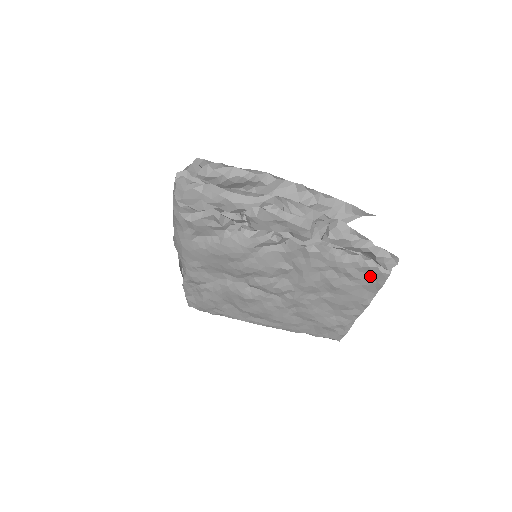
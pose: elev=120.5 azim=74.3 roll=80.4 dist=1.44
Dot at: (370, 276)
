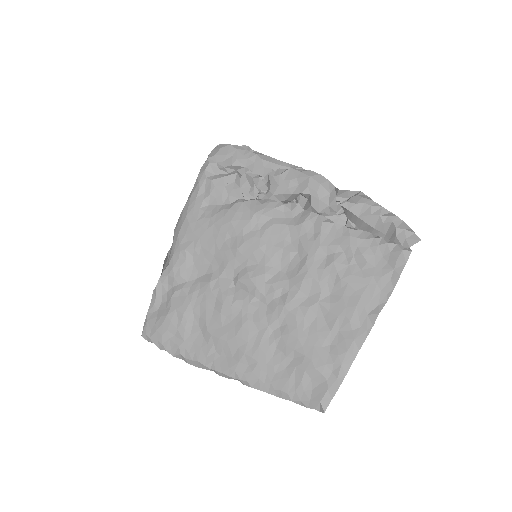
Dot at: (386, 261)
